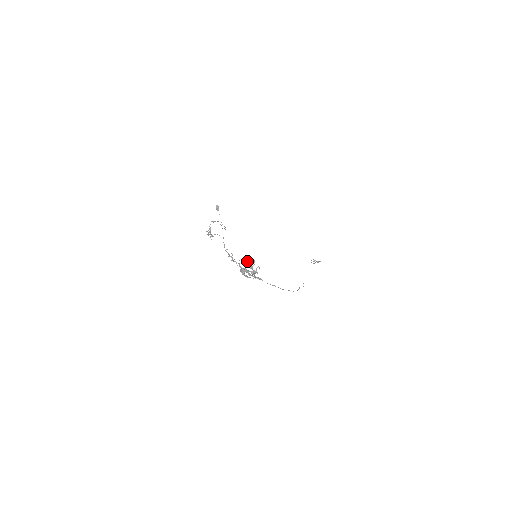
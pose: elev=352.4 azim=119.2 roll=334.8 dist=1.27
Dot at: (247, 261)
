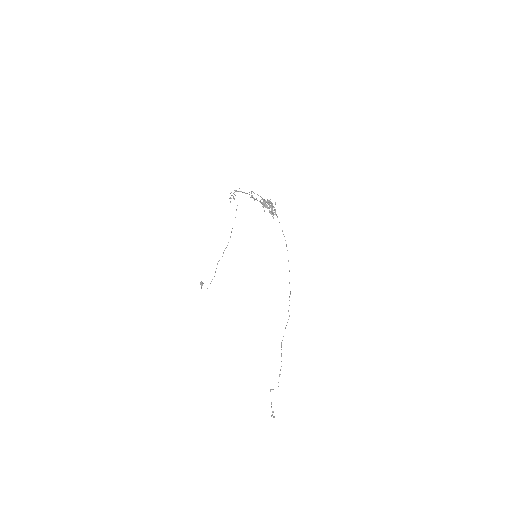
Dot at: (269, 200)
